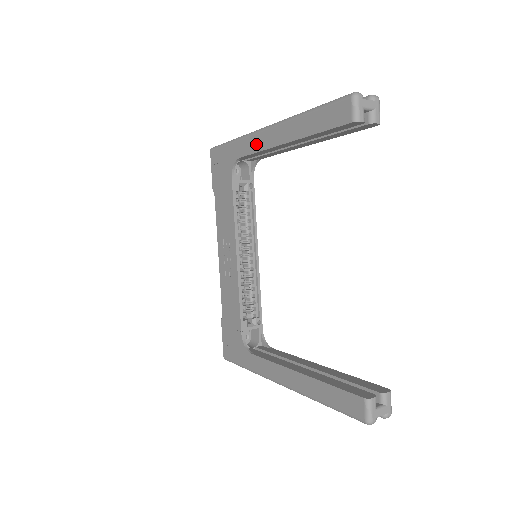
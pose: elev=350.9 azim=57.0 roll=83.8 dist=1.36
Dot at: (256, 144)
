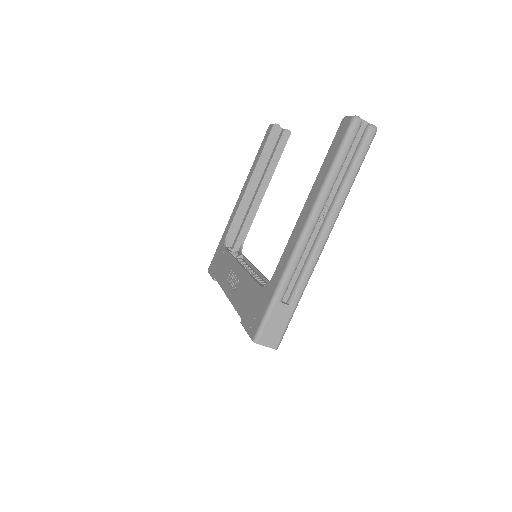
Dot at: (235, 211)
